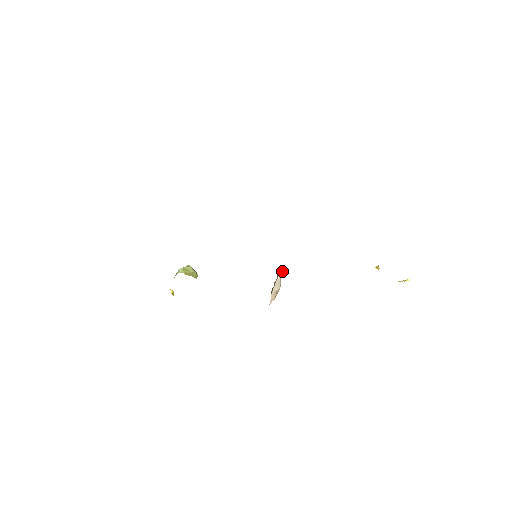
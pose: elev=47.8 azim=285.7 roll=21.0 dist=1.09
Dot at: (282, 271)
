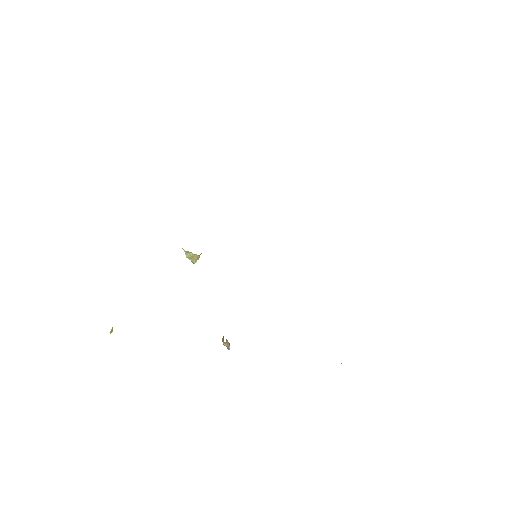
Dot at: occluded
